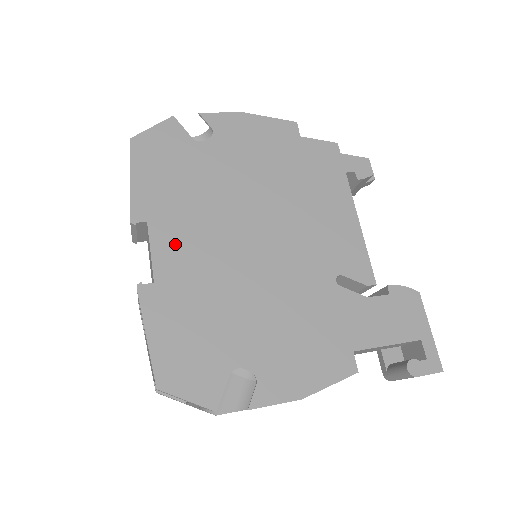
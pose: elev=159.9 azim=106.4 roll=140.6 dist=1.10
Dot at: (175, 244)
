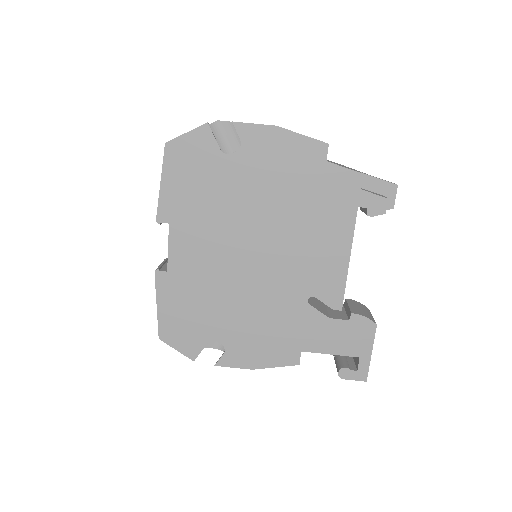
Dot at: (187, 246)
